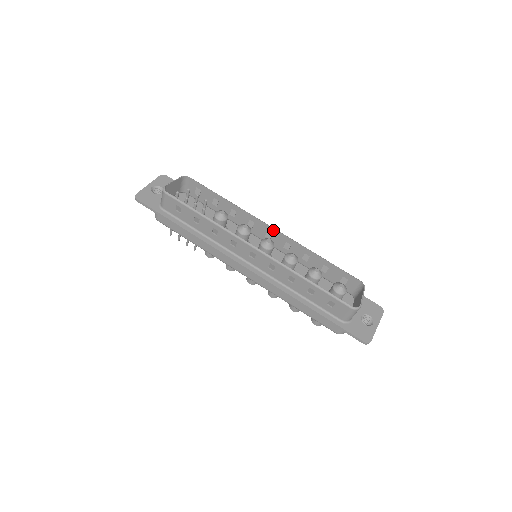
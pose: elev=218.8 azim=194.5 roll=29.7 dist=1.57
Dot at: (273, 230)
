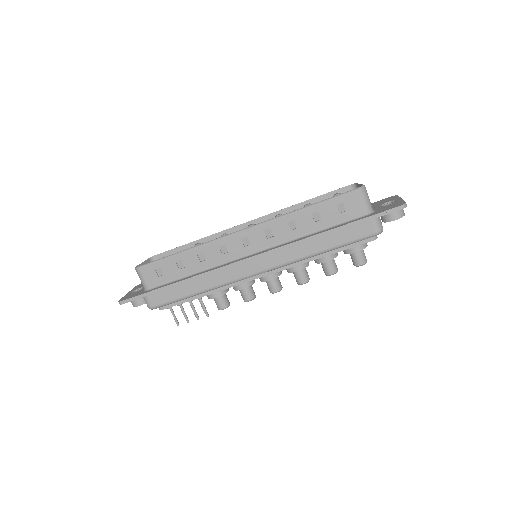
Dot at: occluded
